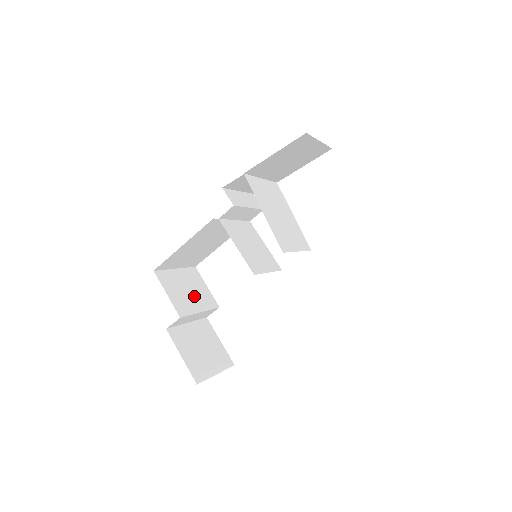
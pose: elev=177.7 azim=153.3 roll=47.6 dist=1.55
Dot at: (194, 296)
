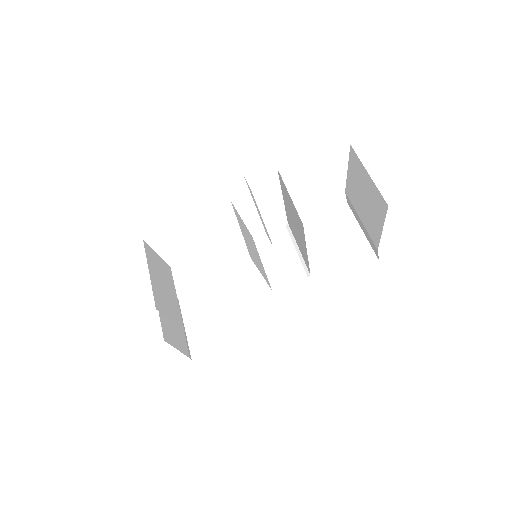
Dot at: (167, 287)
